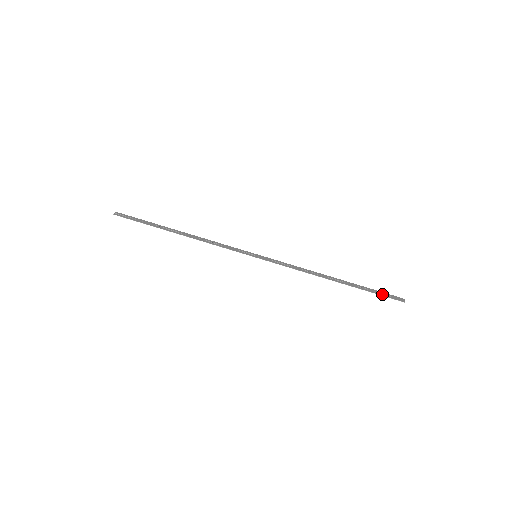
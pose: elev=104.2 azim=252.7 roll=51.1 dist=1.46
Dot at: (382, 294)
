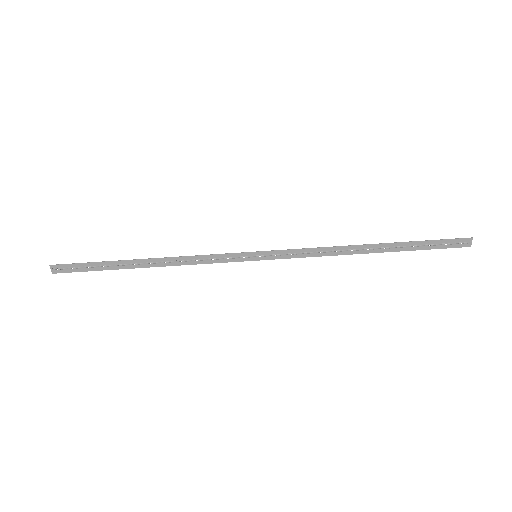
Dot at: (439, 246)
